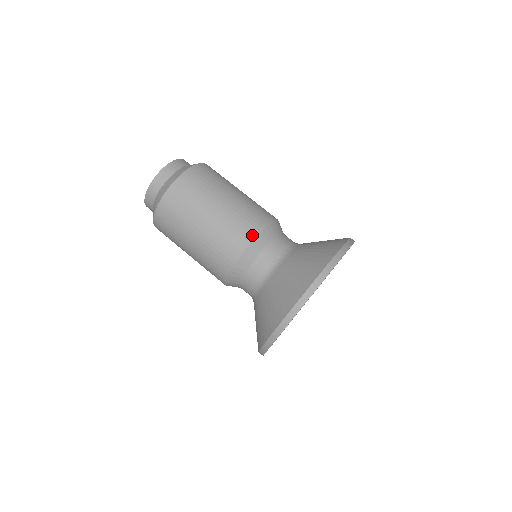
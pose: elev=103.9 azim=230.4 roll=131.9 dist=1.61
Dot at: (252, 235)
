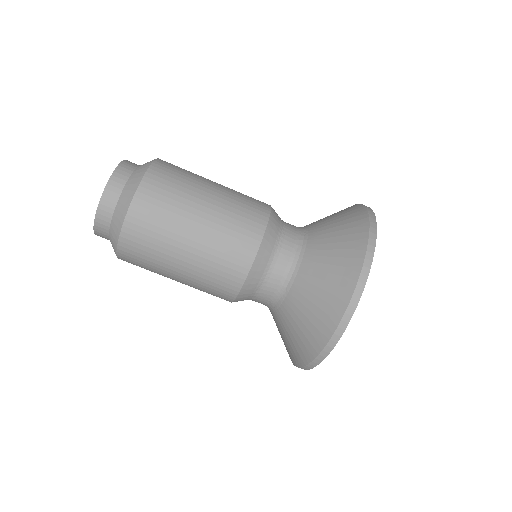
Dot at: (243, 273)
